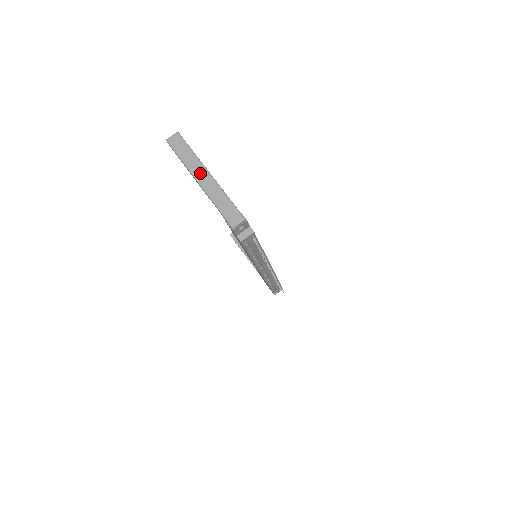
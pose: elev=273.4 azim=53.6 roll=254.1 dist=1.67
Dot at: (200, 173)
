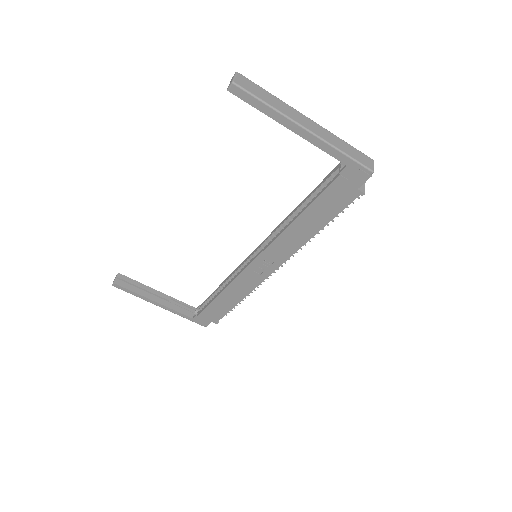
Dot at: (301, 119)
